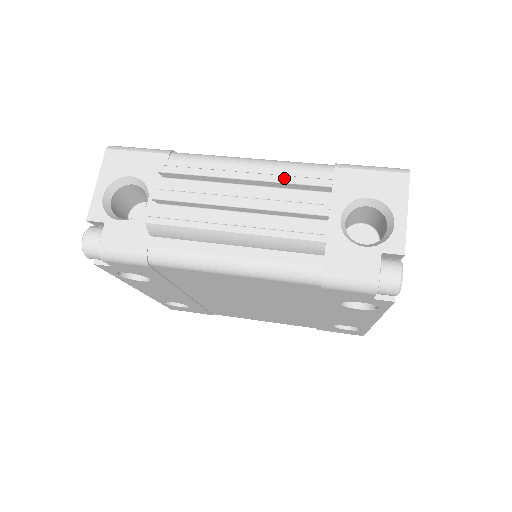
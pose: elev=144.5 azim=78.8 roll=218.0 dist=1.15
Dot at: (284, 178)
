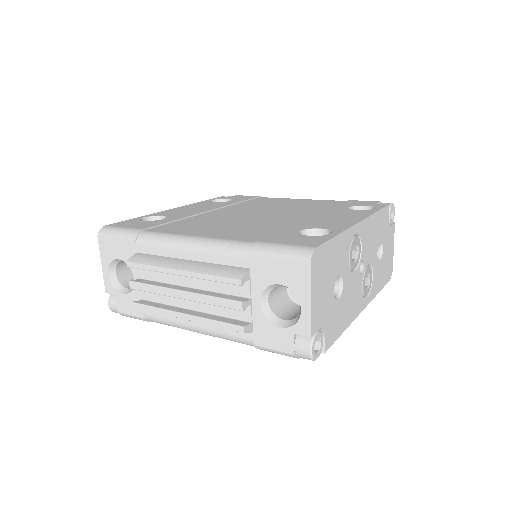
Dot at: (207, 277)
